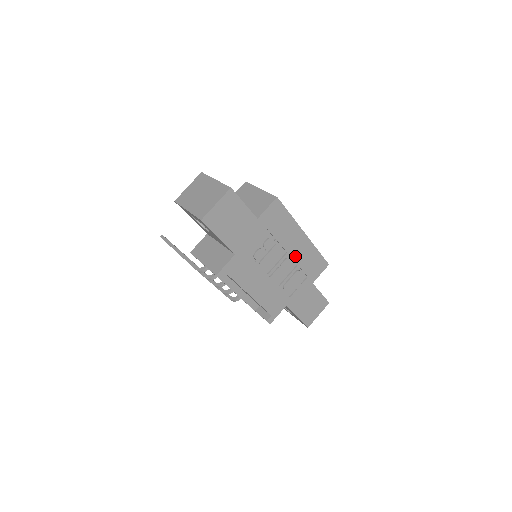
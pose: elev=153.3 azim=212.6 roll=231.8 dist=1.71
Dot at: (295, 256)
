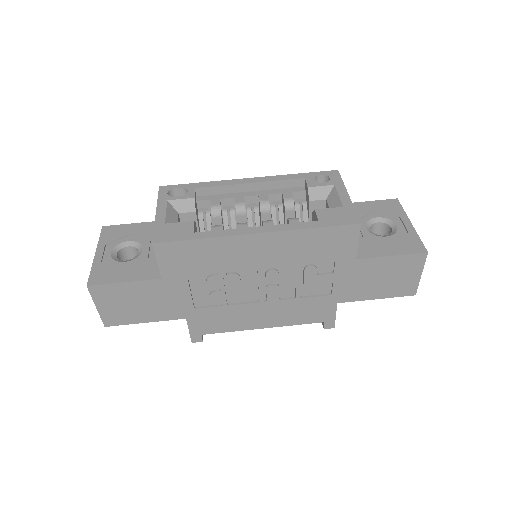
Dot at: (277, 261)
